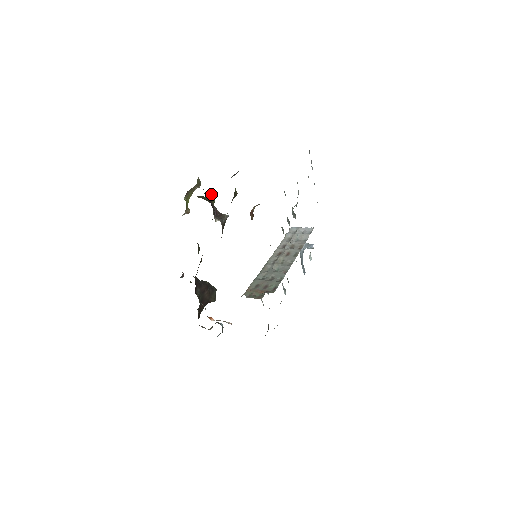
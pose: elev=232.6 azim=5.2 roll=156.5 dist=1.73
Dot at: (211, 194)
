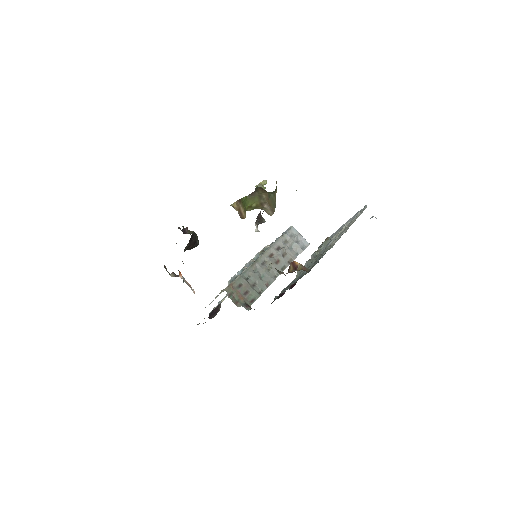
Dot at: (264, 181)
